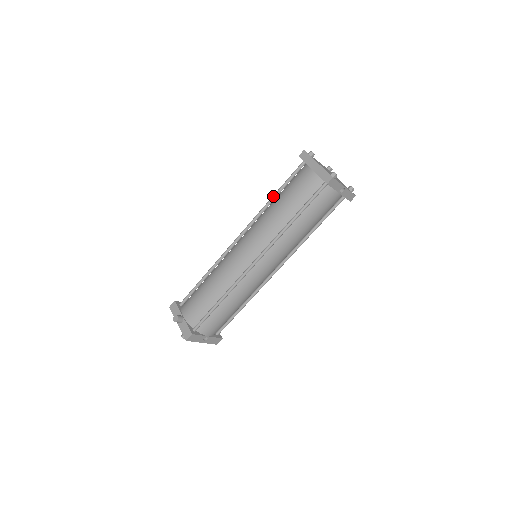
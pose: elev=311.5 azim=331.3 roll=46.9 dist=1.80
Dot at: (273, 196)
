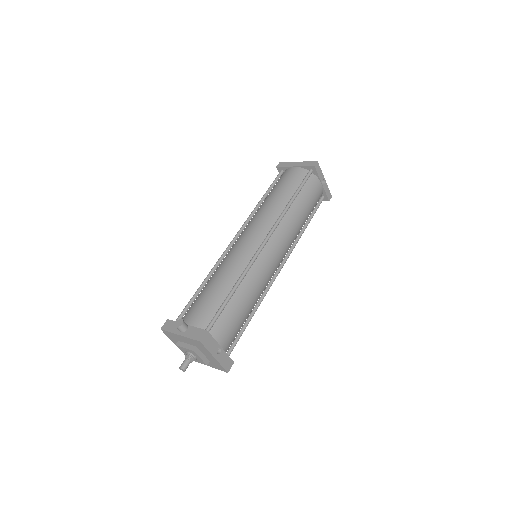
Dot at: (261, 198)
